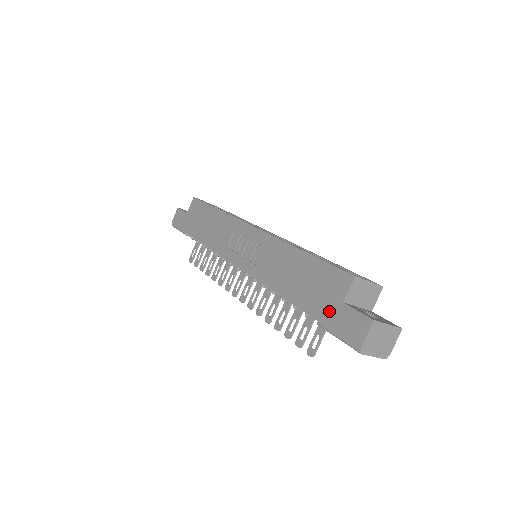
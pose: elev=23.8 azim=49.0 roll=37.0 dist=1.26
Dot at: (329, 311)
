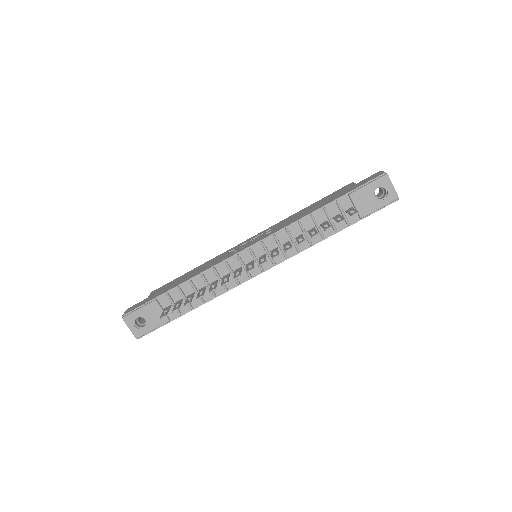
Dot at: (352, 188)
